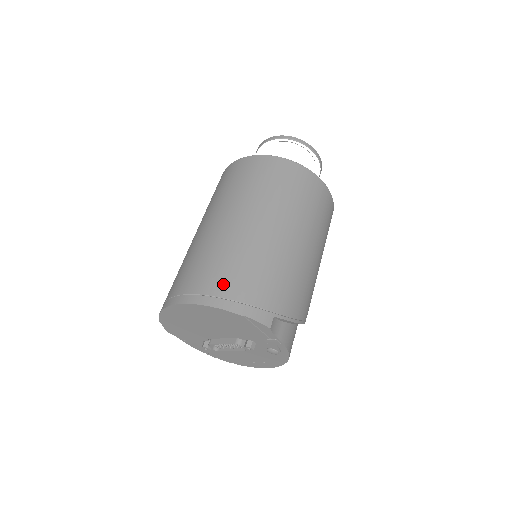
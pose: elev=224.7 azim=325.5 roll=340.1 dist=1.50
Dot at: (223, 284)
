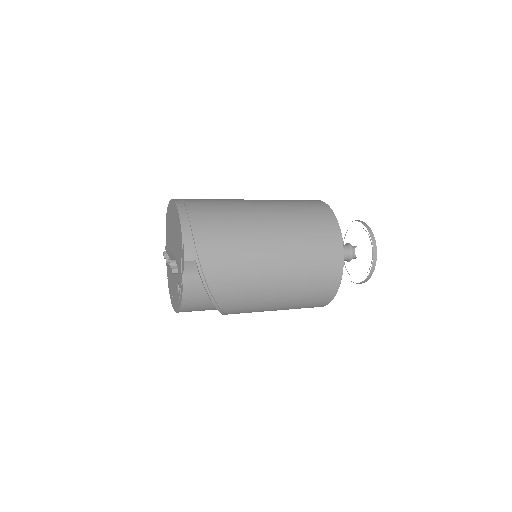
Dot at: (201, 215)
